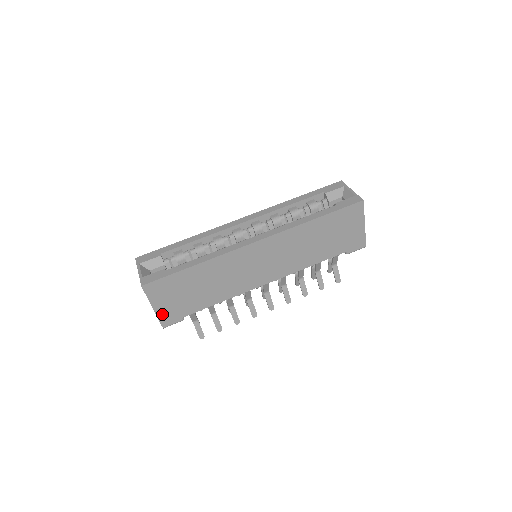
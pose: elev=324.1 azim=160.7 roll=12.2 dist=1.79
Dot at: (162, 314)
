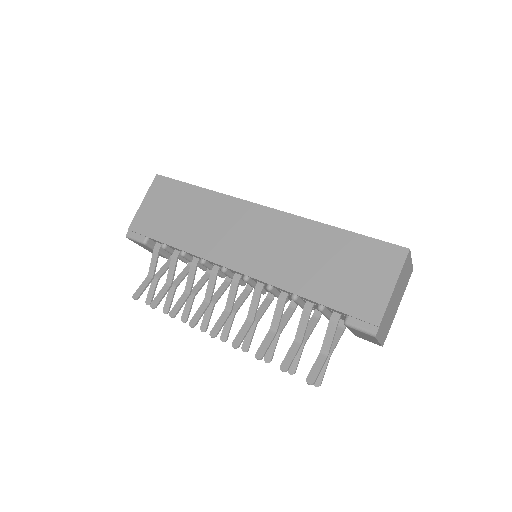
Dot at: (140, 217)
